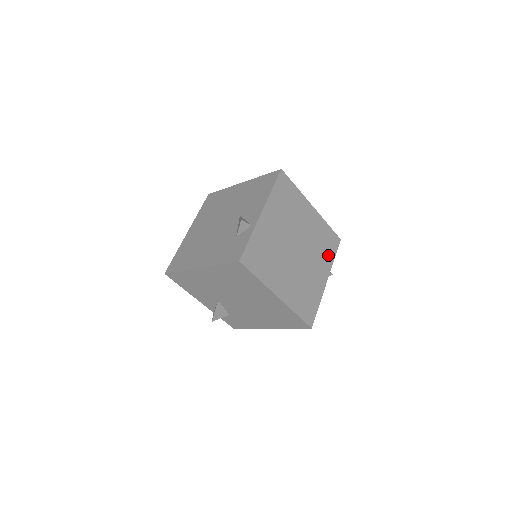
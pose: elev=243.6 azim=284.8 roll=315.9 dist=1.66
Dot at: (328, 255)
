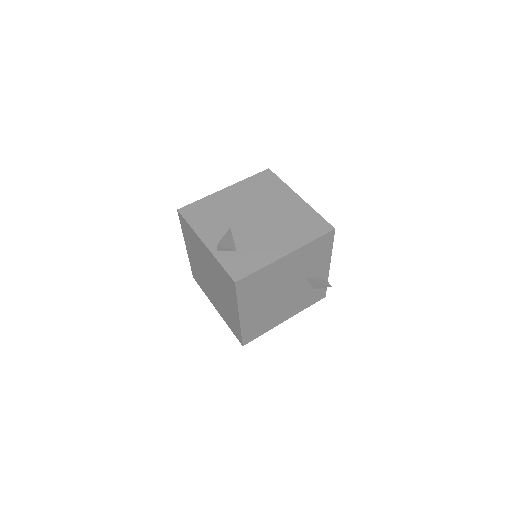
Dot at: occluded
